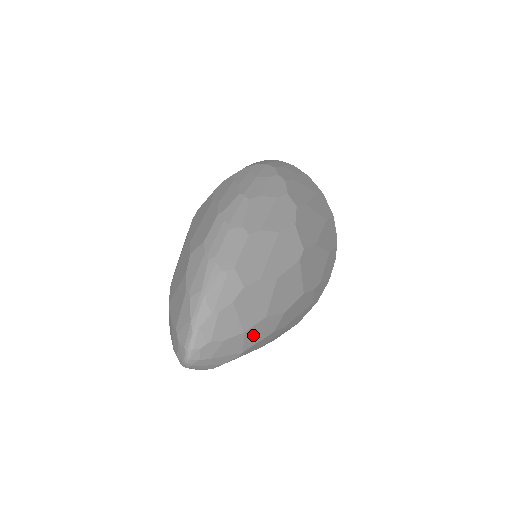
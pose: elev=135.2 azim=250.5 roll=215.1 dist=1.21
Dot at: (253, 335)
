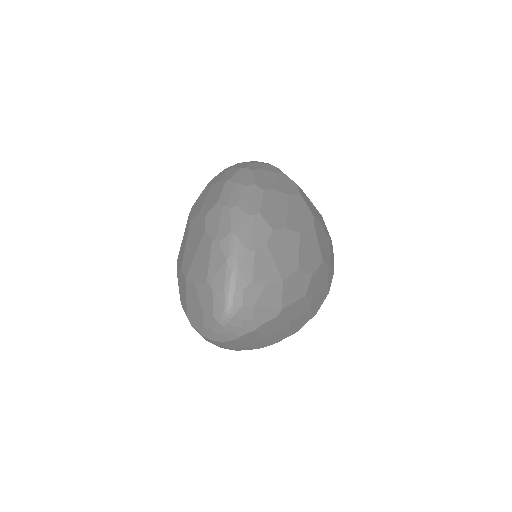
Dot at: (289, 289)
